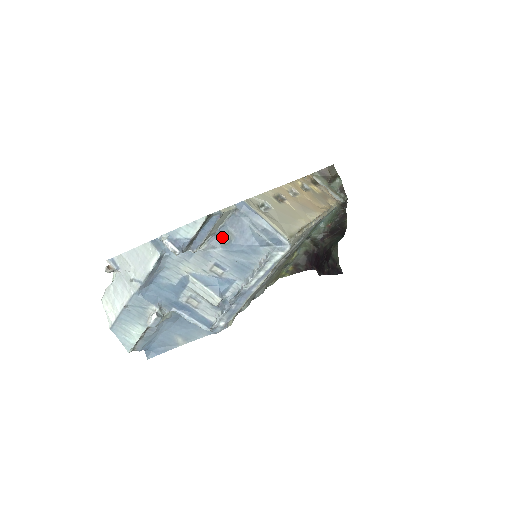
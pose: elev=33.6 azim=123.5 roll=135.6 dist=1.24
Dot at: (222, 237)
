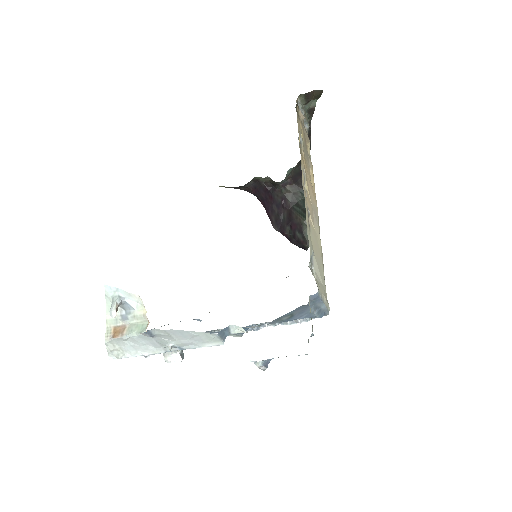
Dot at: (283, 317)
